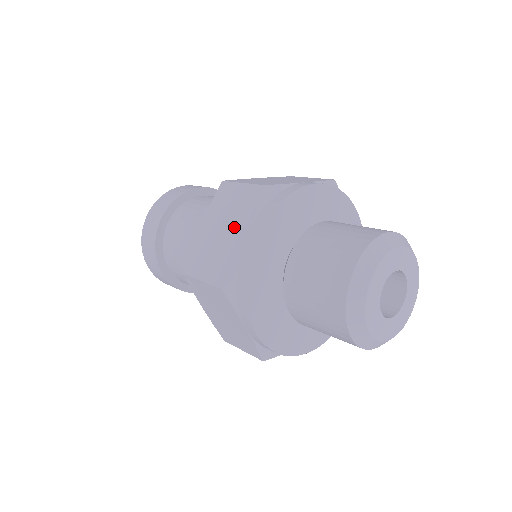
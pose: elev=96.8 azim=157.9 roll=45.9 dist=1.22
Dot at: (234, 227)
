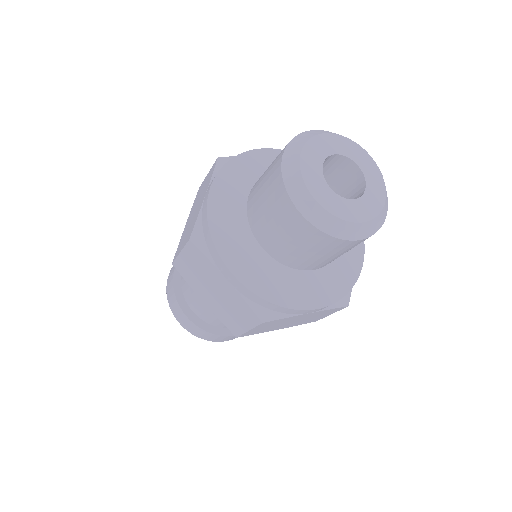
Dot at: (201, 199)
